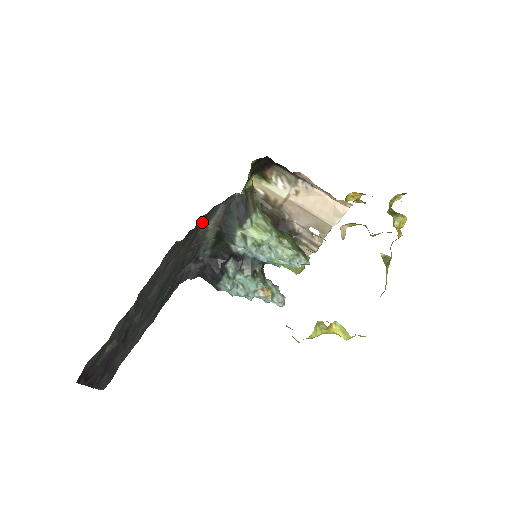
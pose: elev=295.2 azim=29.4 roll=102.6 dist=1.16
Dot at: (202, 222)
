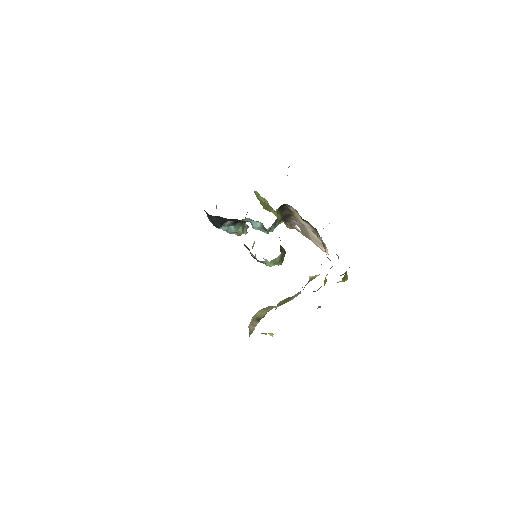
Dot at: occluded
